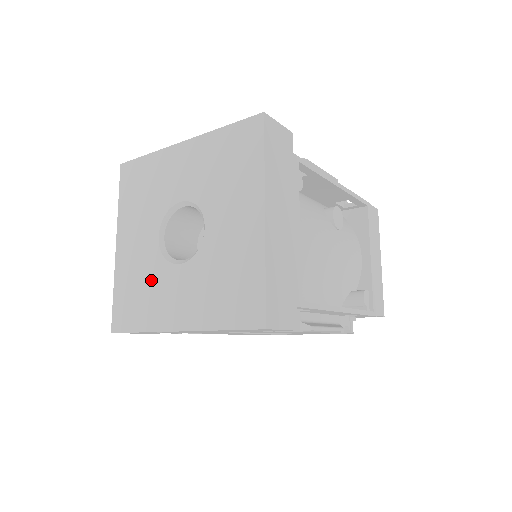
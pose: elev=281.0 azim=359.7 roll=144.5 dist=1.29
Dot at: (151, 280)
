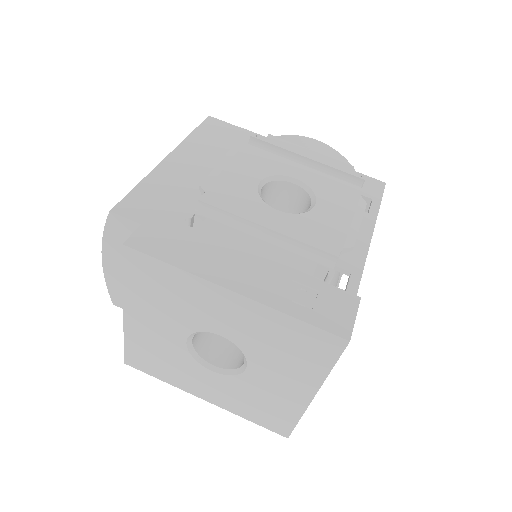
Dot at: (175, 361)
